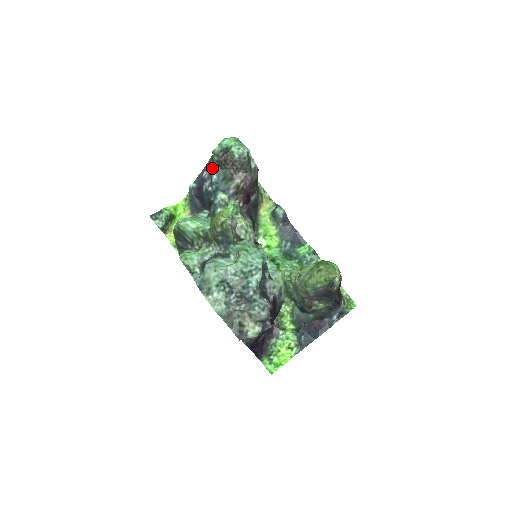
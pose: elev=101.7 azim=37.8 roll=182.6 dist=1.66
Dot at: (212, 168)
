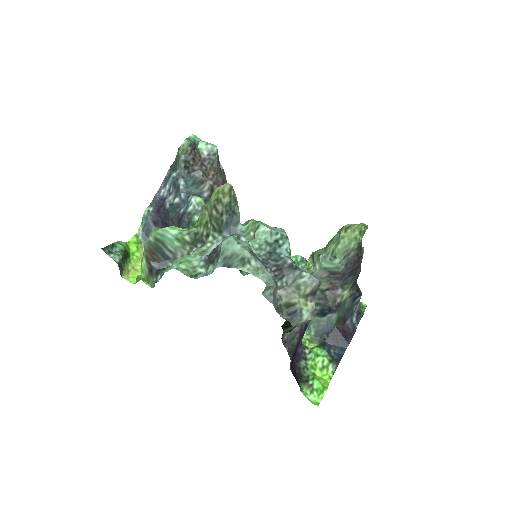
Dot at: (176, 175)
